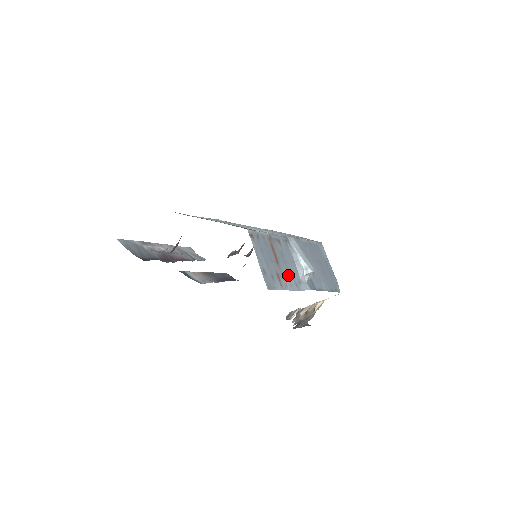
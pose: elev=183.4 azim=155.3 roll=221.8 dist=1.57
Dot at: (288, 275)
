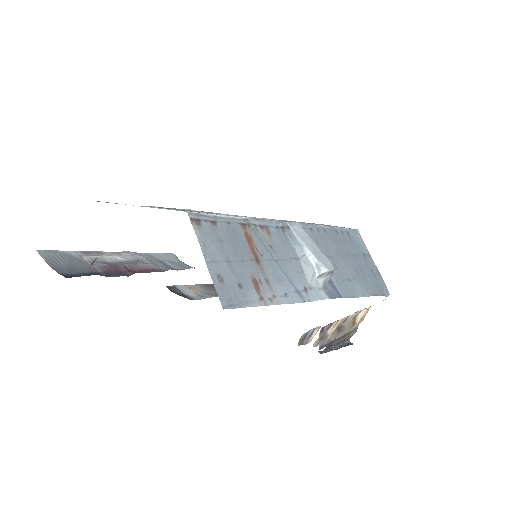
Dot at: (281, 280)
